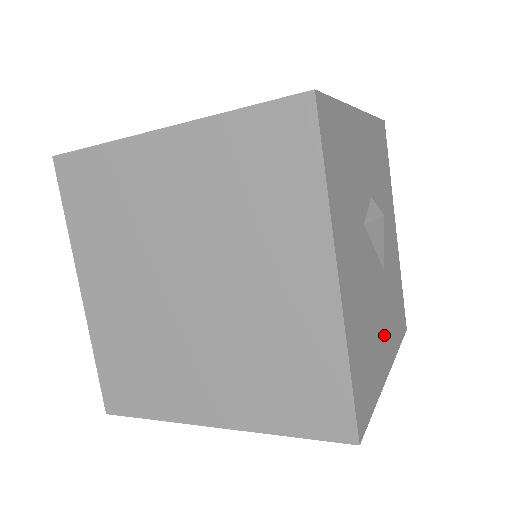
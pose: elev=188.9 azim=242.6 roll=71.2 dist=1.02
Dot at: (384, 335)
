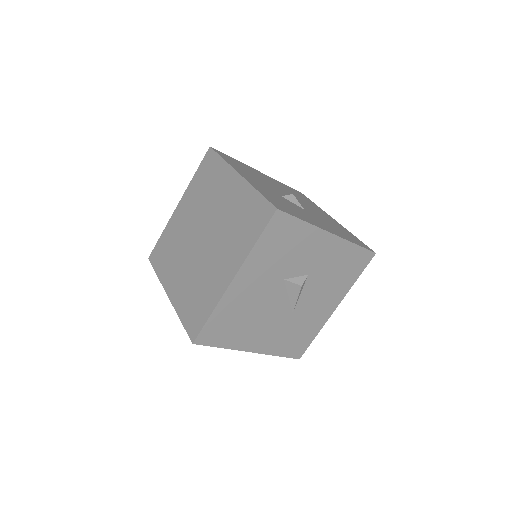
Dot at: (262, 335)
